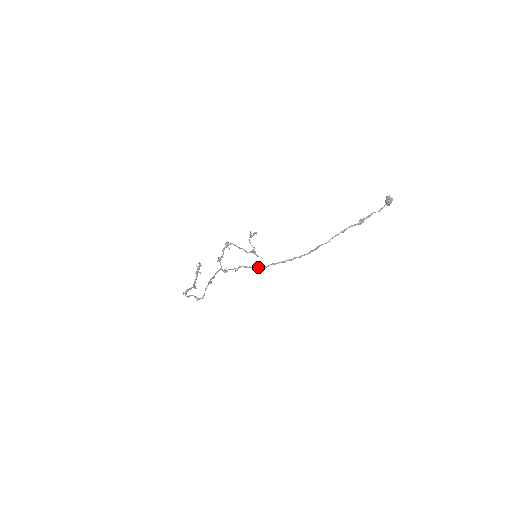
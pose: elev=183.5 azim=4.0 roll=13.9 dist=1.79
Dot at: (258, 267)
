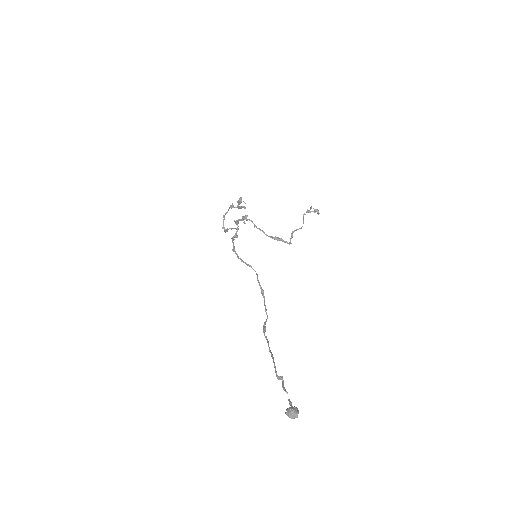
Dot at: (251, 267)
